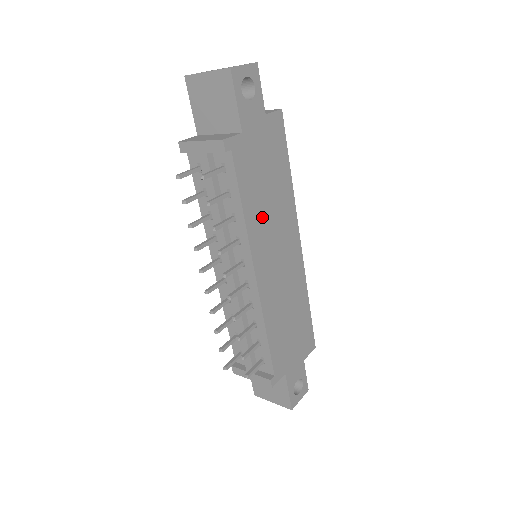
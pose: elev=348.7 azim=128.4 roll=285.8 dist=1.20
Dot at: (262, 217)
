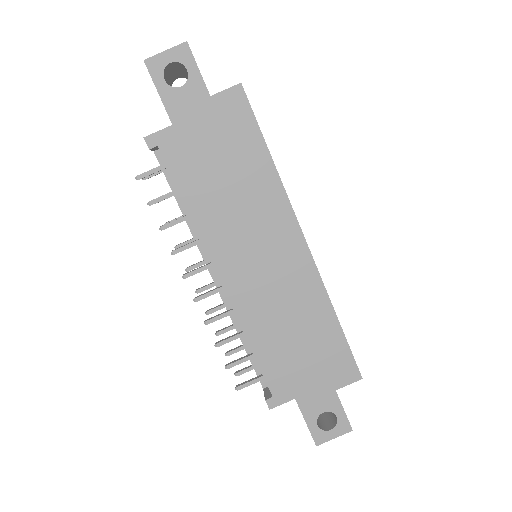
Dot at: (222, 213)
